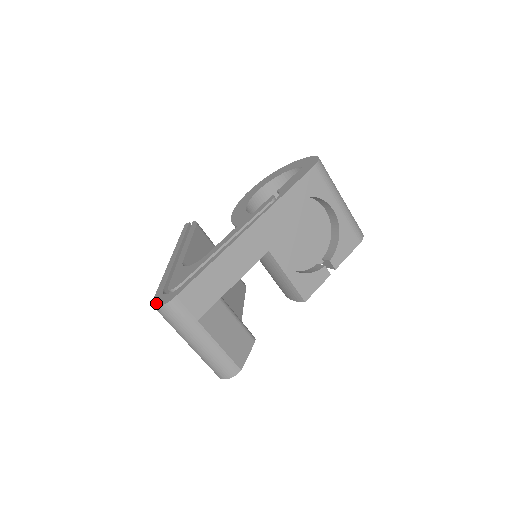
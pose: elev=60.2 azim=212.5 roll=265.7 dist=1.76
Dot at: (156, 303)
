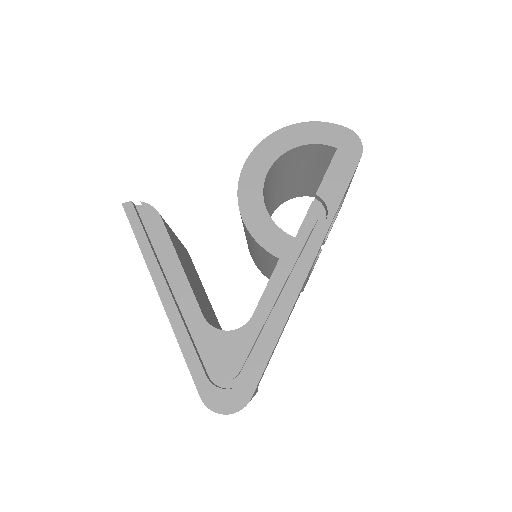
Dot at: (216, 406)
